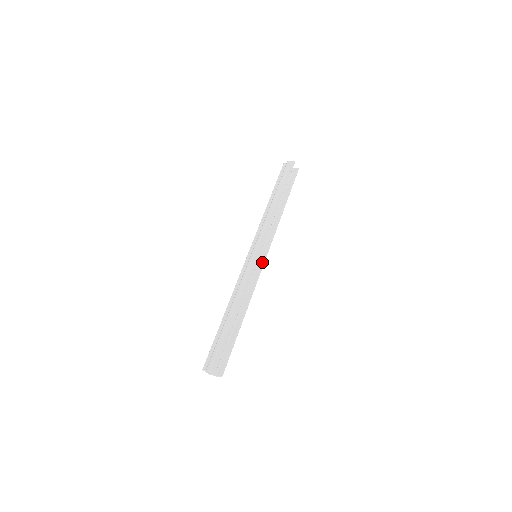
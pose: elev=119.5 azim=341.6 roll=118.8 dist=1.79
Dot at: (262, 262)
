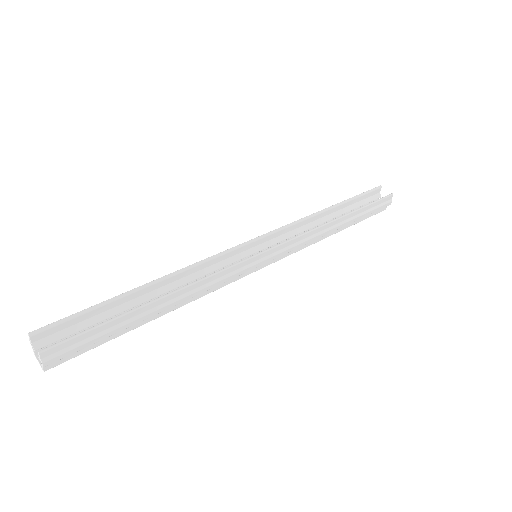
Dot at: (256, 254)
